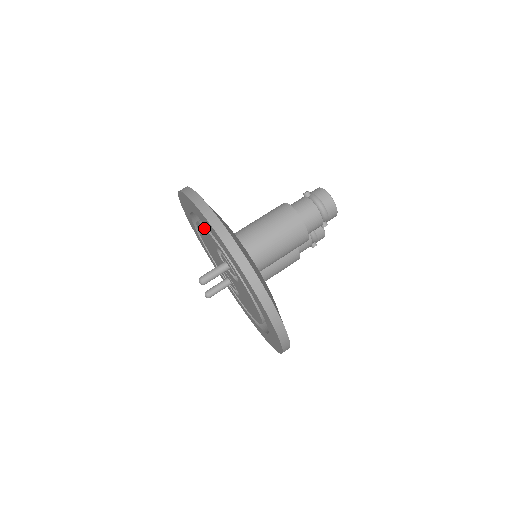
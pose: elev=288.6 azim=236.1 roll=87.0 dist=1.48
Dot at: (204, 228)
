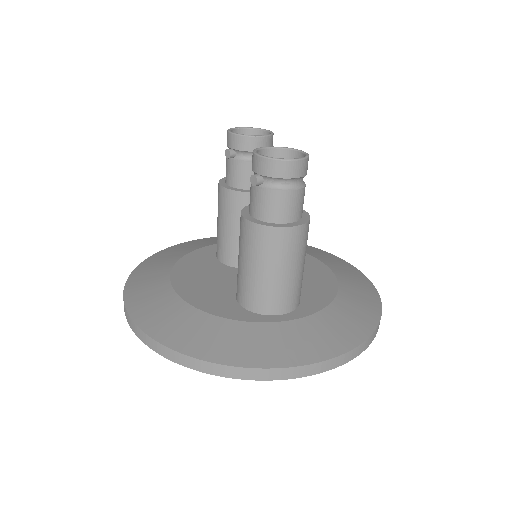
Dot at: occluded
